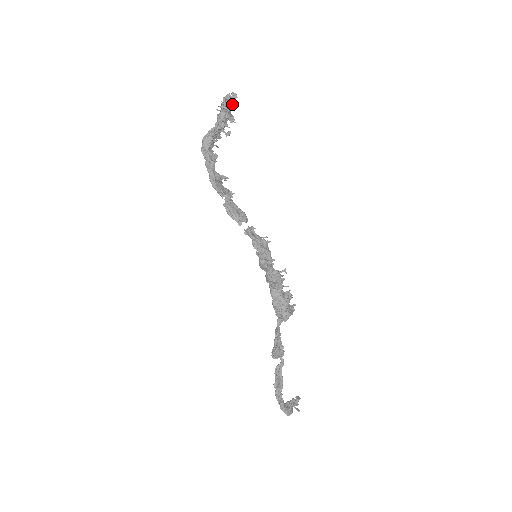
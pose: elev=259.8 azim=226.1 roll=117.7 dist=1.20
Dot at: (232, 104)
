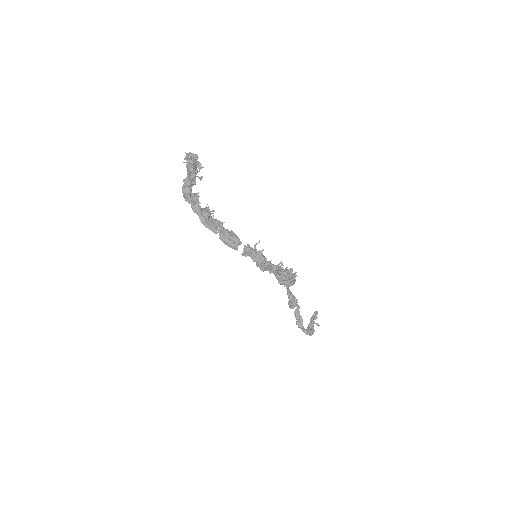
Dot at: (196, 162)
